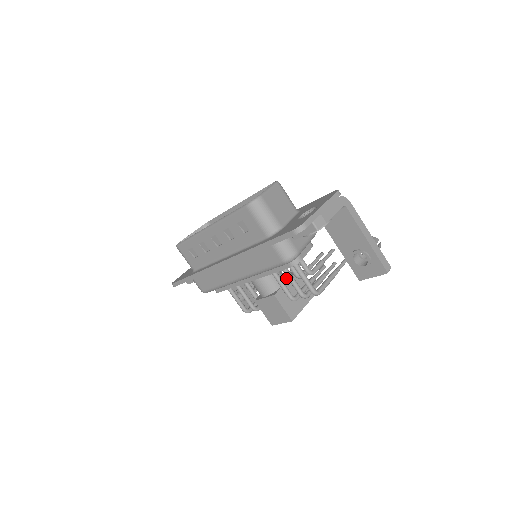
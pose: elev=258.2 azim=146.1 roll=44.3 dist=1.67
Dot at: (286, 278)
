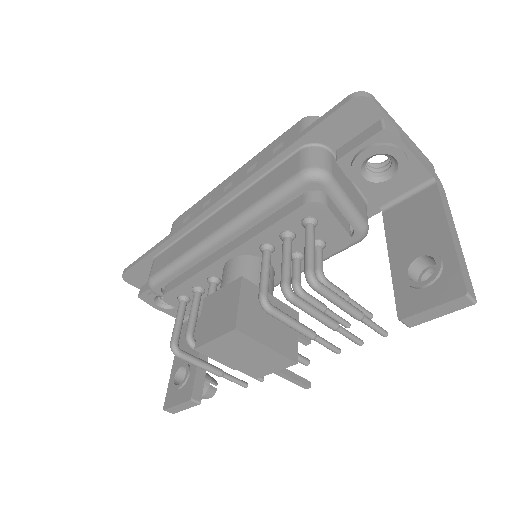
Dot at: occluded
